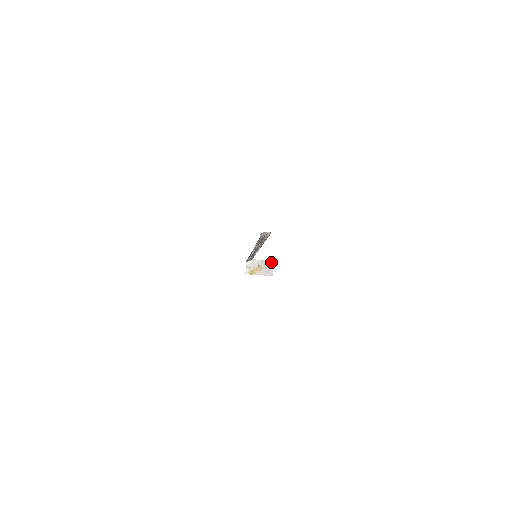
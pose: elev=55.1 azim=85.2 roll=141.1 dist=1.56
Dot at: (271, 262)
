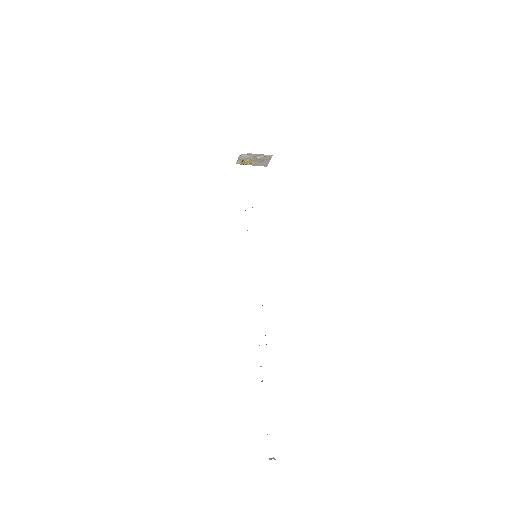
Dot at: (270, 156)
